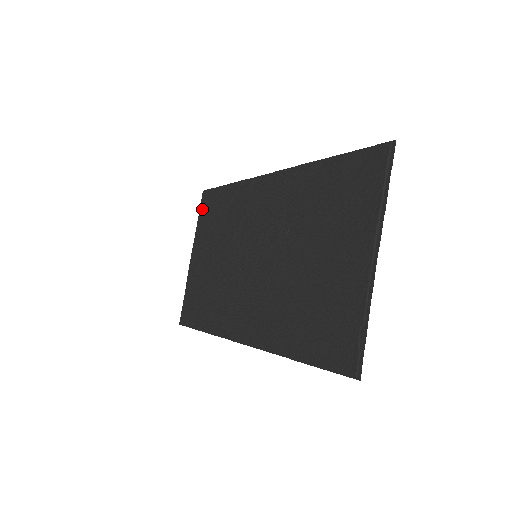
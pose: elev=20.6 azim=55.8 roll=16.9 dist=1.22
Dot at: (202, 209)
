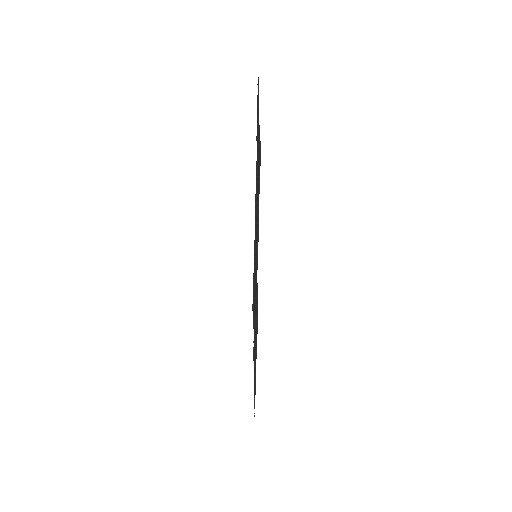
Dot at: occluded
